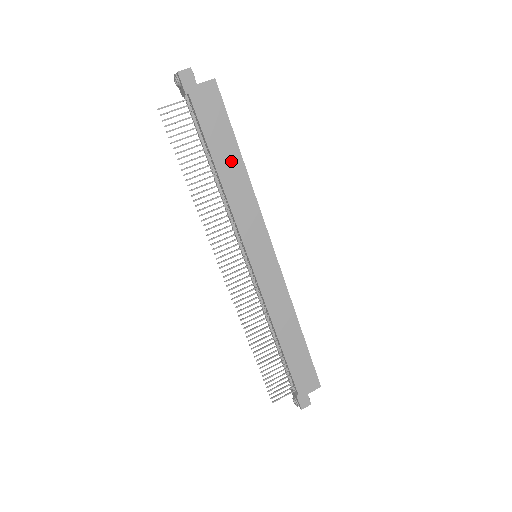
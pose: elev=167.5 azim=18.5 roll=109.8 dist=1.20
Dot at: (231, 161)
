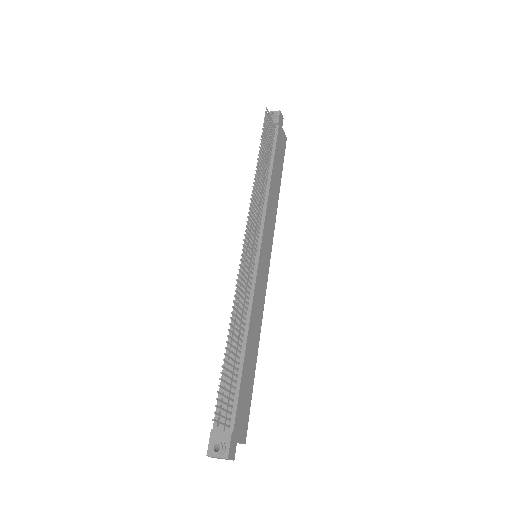
Dot at: (277, 180)
